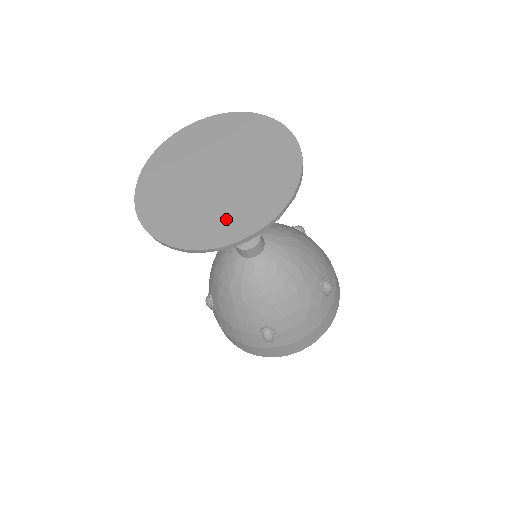
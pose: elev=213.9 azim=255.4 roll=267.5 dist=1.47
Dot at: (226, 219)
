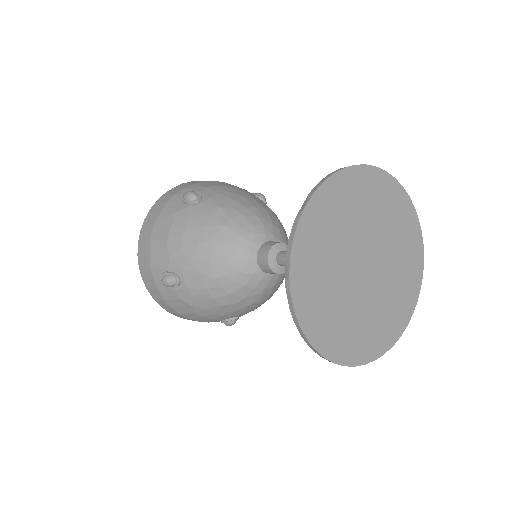
Dot at: (375, 329)
